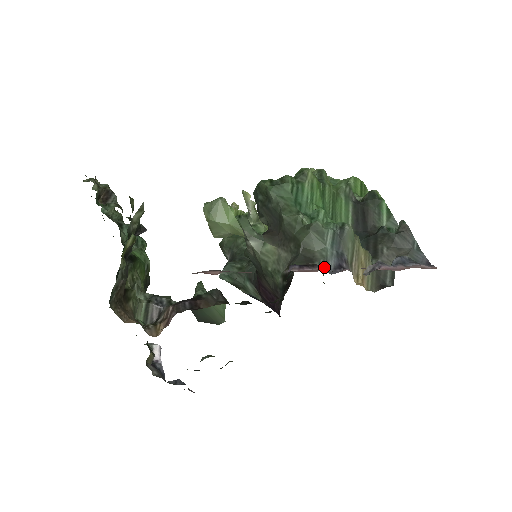
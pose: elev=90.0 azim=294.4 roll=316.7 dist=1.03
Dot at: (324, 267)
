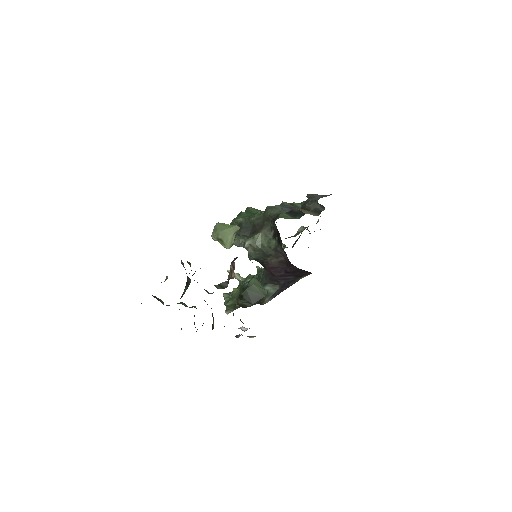
Dot at: (285, 212)
